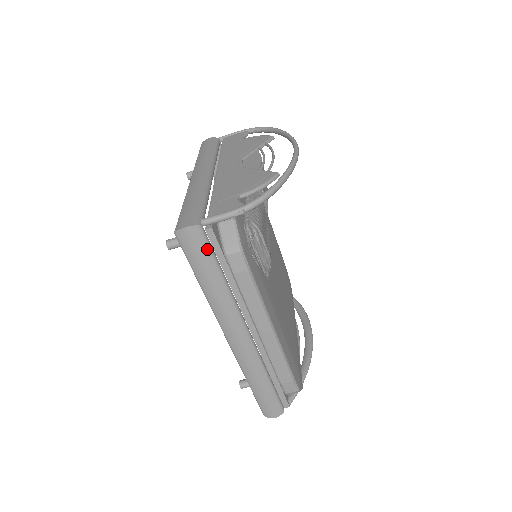
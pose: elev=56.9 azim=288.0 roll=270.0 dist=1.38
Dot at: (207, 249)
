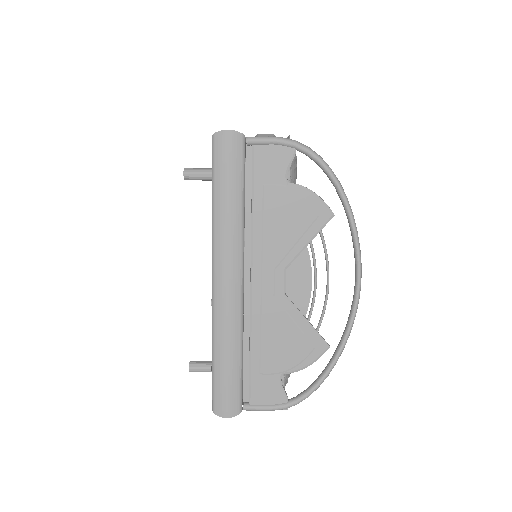
Dot at: occluded
